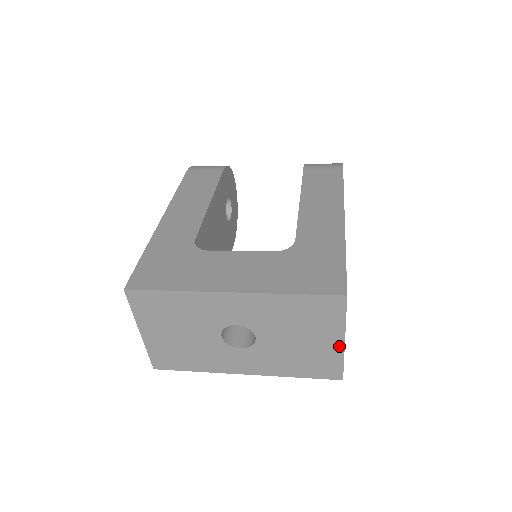
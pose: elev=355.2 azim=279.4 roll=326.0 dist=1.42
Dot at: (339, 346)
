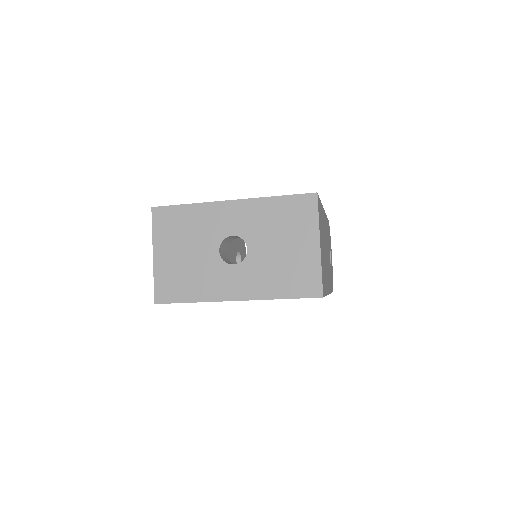
Dot at: (316, 251)
